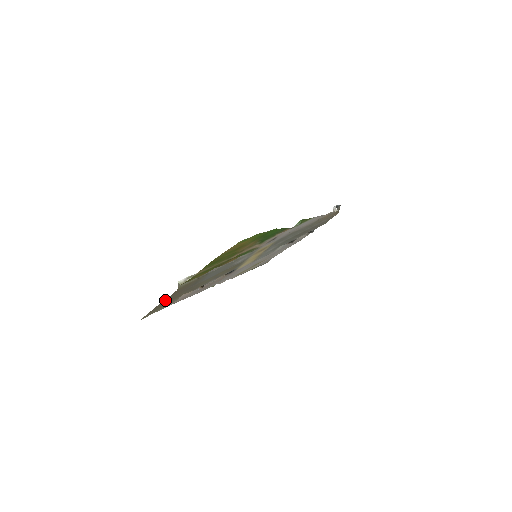
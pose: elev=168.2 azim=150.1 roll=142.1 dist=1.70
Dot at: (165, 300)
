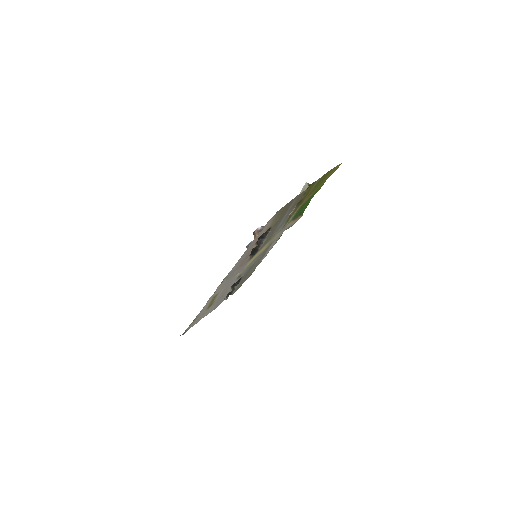
Dot at: (293, 199)
